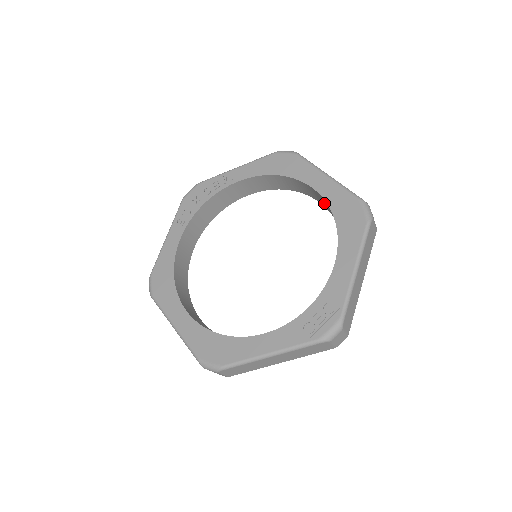
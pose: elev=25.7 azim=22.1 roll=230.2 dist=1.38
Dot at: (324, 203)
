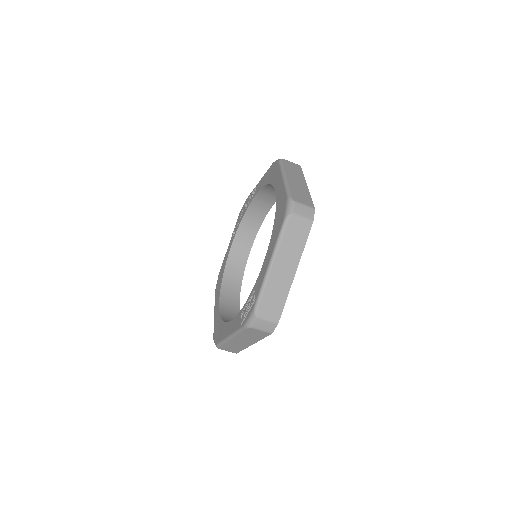
Dot at: occluded
